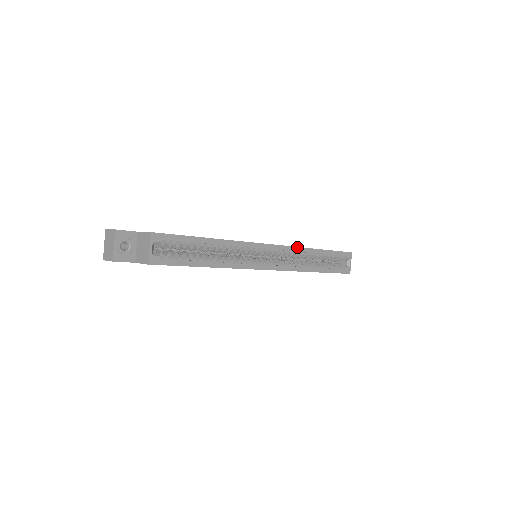
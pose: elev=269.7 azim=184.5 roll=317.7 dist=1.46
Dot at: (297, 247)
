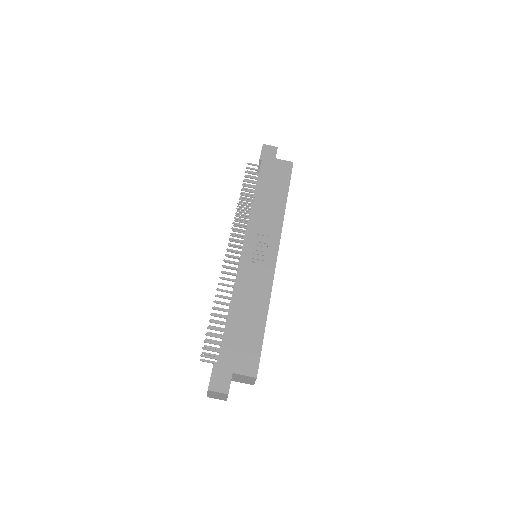
Dot at: (282, 226)
